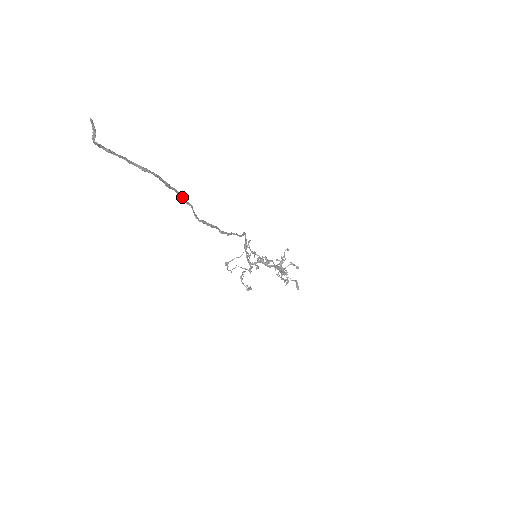
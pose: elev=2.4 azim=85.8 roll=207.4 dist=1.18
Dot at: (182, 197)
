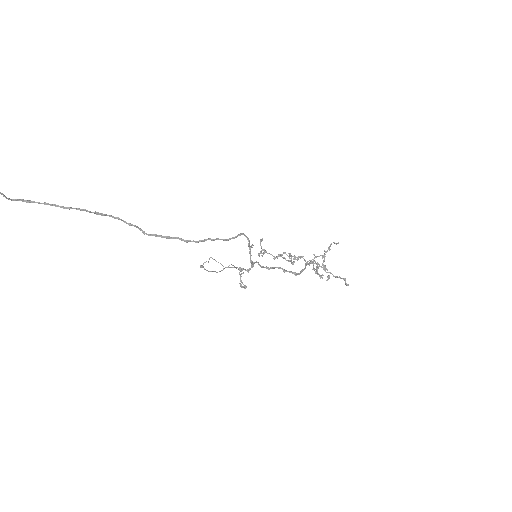
Dot at: occluded
